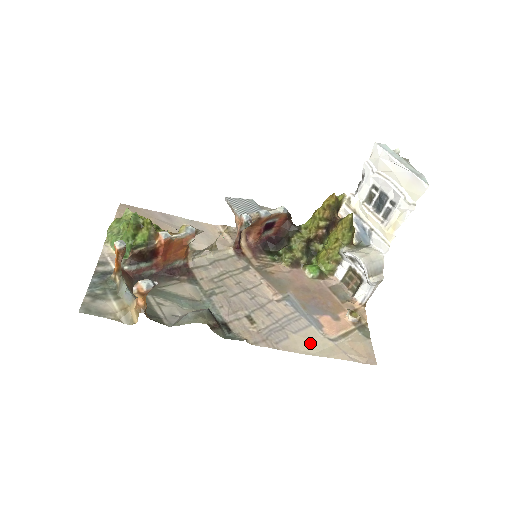
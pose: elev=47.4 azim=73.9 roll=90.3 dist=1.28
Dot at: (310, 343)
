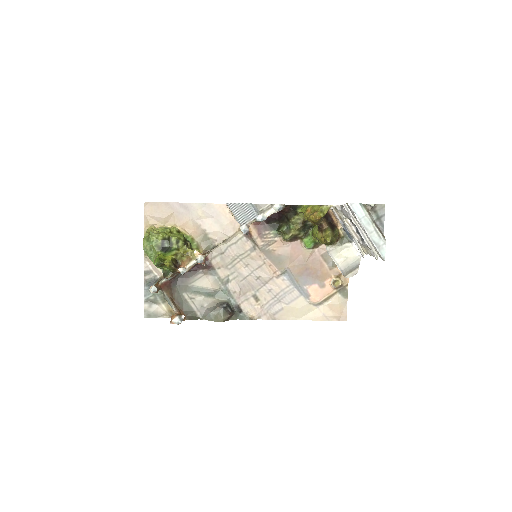
Dot at: (298, 311)
